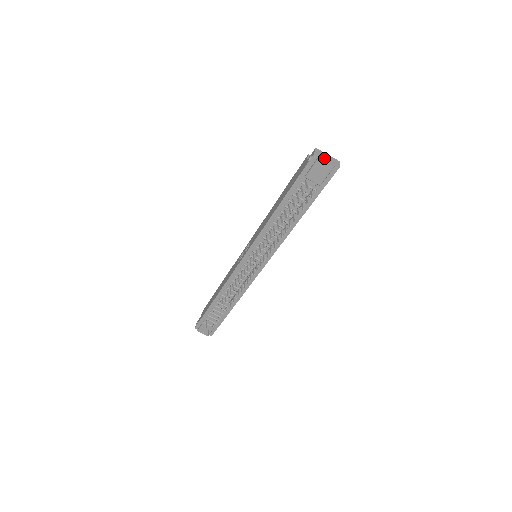
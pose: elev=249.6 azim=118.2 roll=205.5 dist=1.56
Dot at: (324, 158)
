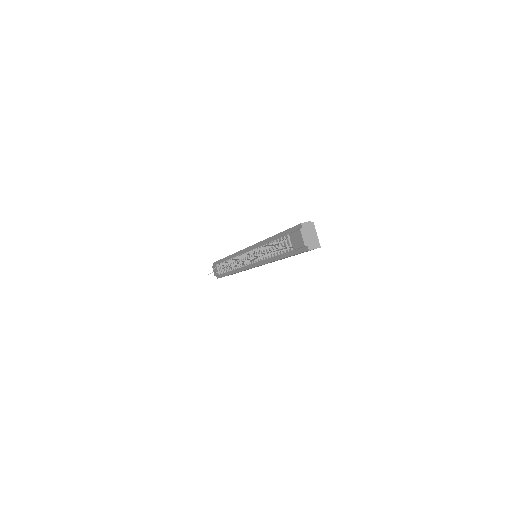
Dot at: (305, 233)
